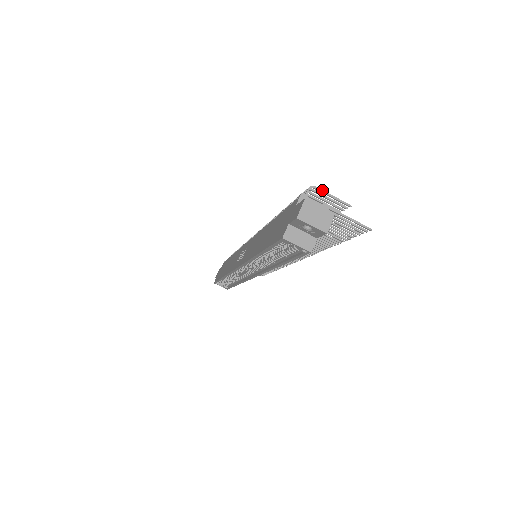
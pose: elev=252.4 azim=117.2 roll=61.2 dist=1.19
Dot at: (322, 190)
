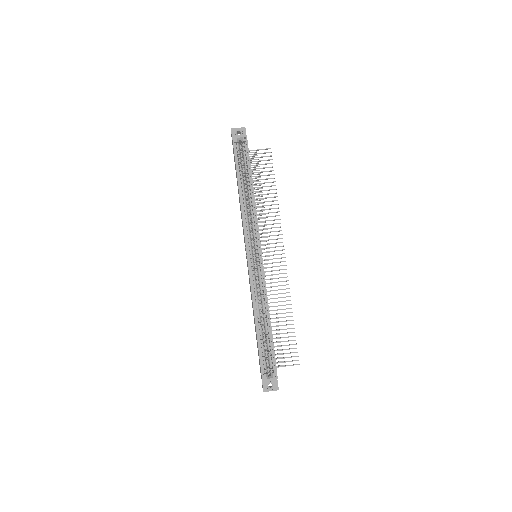
Dot at: occluded
